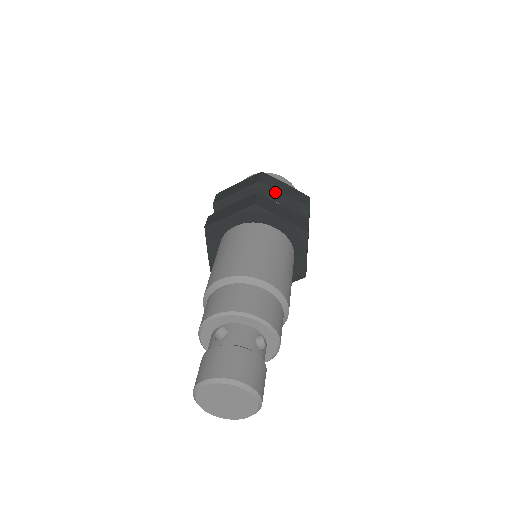
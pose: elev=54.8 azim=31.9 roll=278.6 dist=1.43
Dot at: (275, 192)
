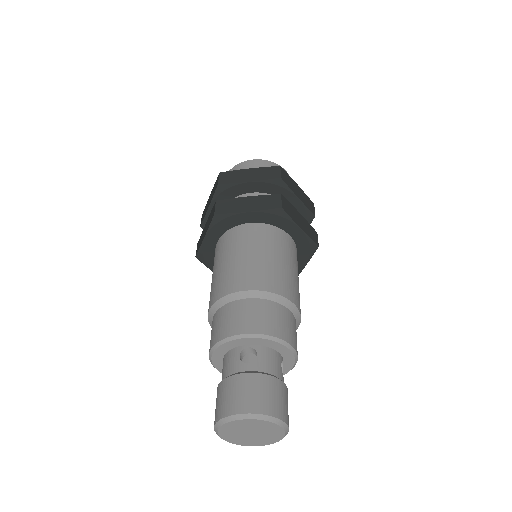
Dot at: (290, 193)
